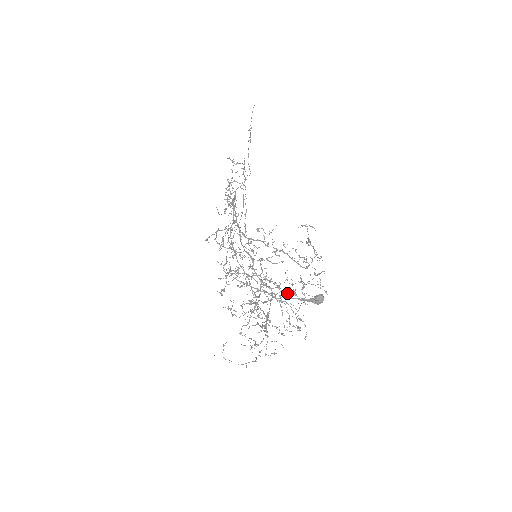
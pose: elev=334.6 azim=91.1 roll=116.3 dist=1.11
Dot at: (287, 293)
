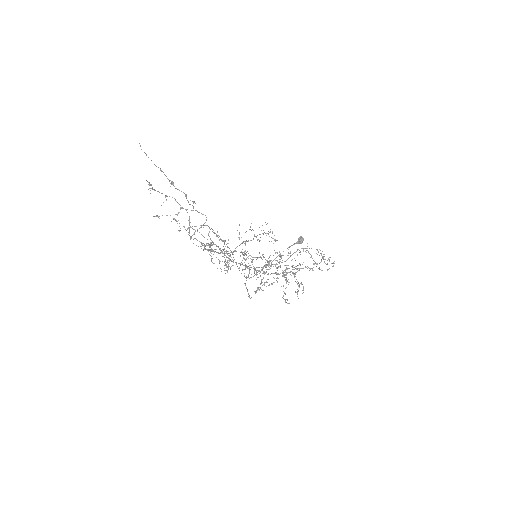
Dot at: occluded
